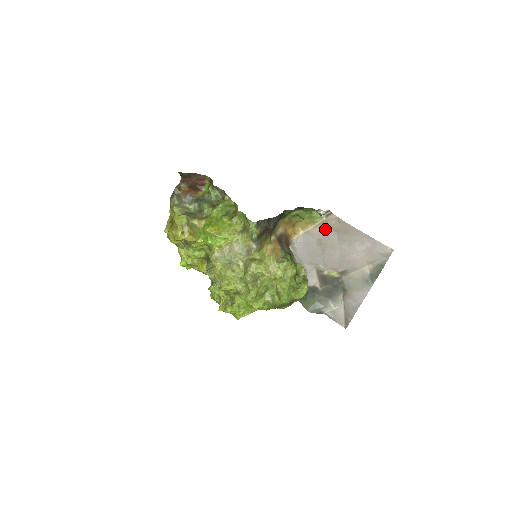
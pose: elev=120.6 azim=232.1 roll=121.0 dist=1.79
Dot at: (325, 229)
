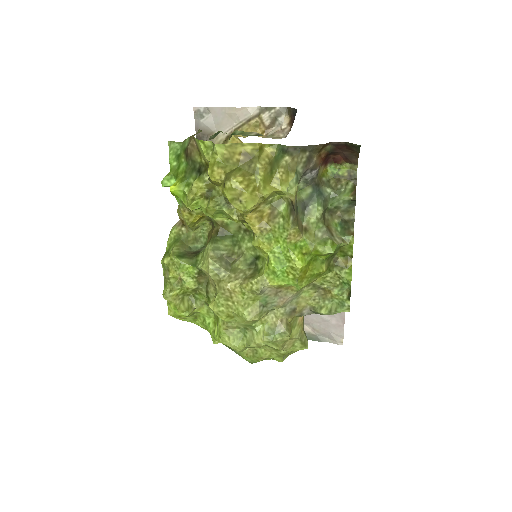
Dot at: occluded
